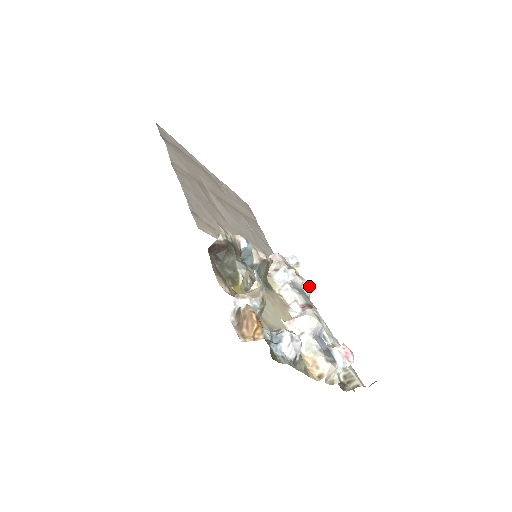
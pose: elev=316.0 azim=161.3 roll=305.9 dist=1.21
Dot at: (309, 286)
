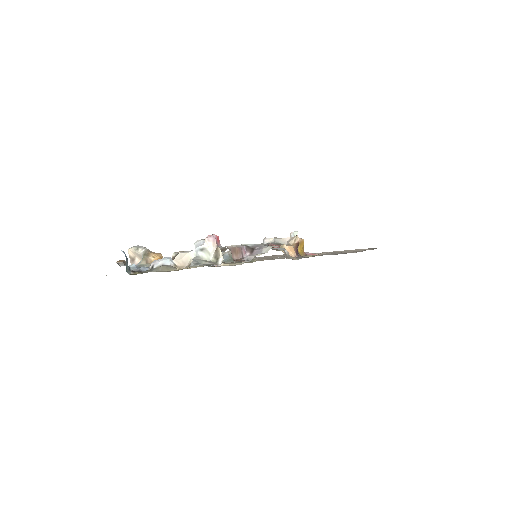
Dot at: (293, 238)
